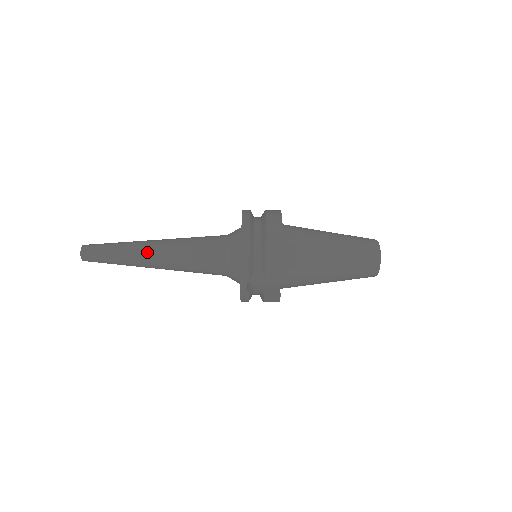
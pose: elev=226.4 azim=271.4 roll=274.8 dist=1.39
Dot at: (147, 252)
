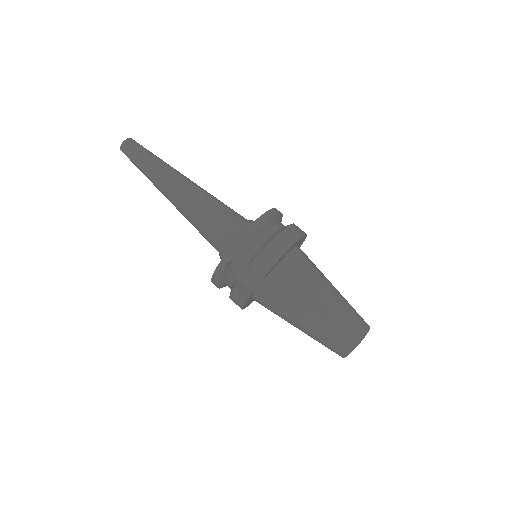
Dot at: (173, 179)
